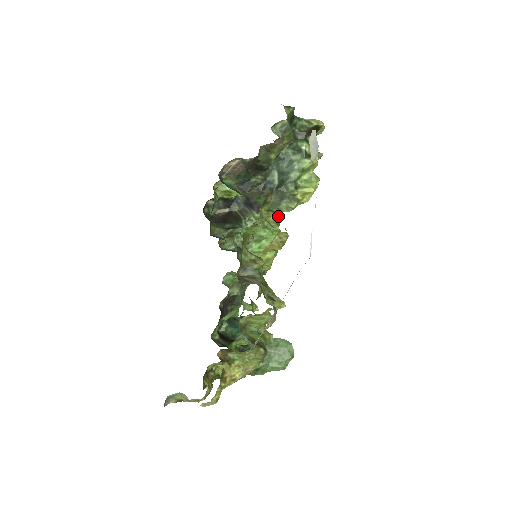
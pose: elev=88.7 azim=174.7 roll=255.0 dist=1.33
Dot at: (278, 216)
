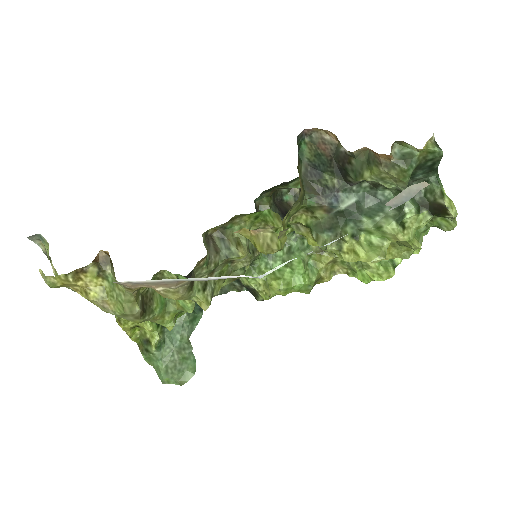
Dot at: (330, 274)
